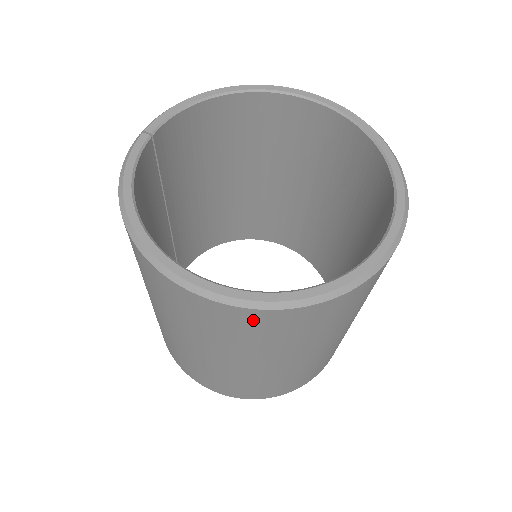
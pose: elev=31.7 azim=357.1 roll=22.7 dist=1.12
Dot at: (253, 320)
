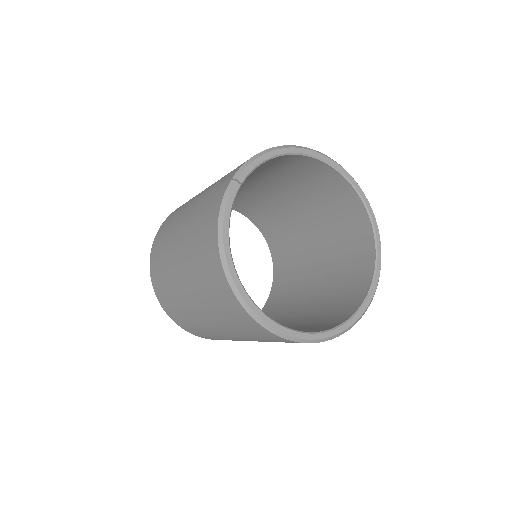
Dot at: (284, 341)
